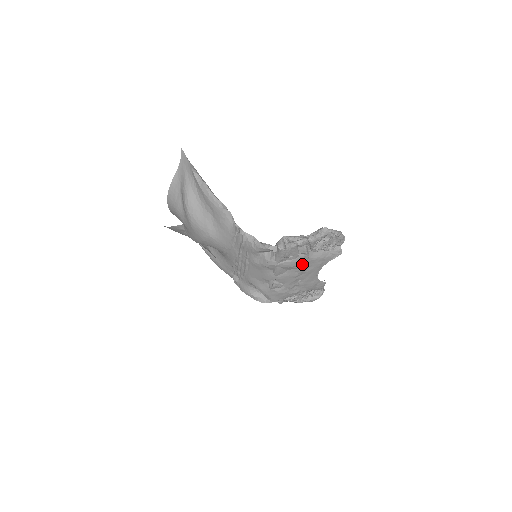
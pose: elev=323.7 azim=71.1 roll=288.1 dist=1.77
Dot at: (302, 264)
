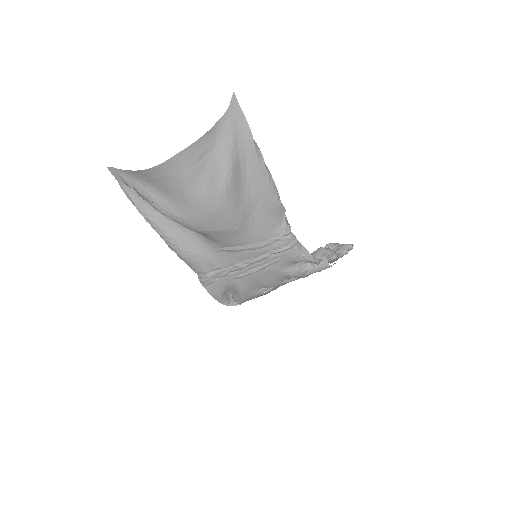
Dot at: occluded
